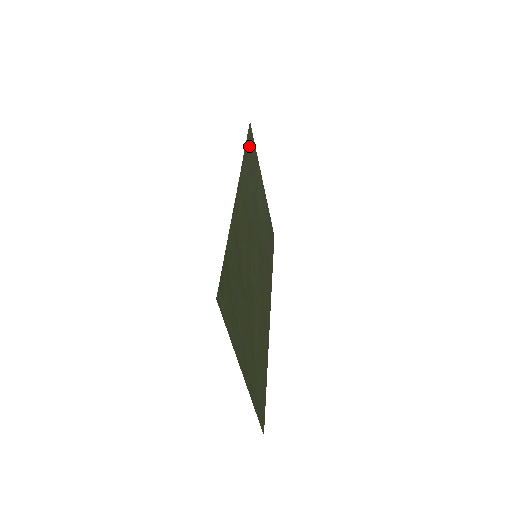
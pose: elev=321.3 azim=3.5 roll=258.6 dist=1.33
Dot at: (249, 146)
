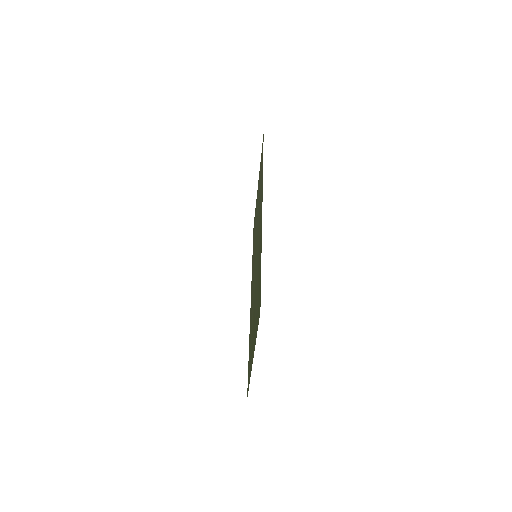
Dot at: (262, 158)
